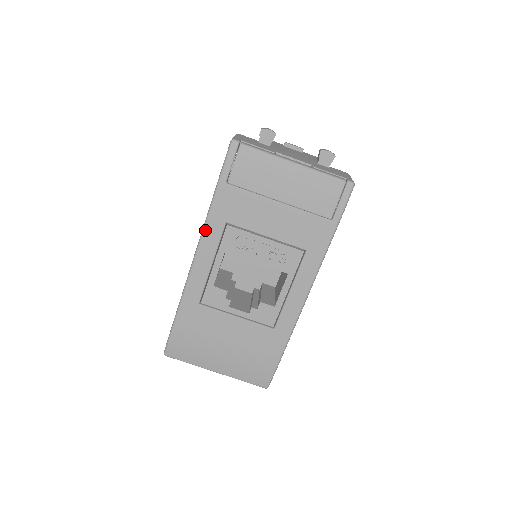
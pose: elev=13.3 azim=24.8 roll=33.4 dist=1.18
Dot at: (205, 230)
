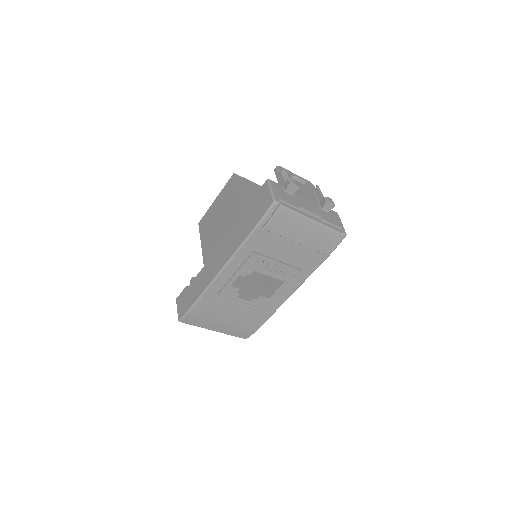
Dot at: (236, 254)
